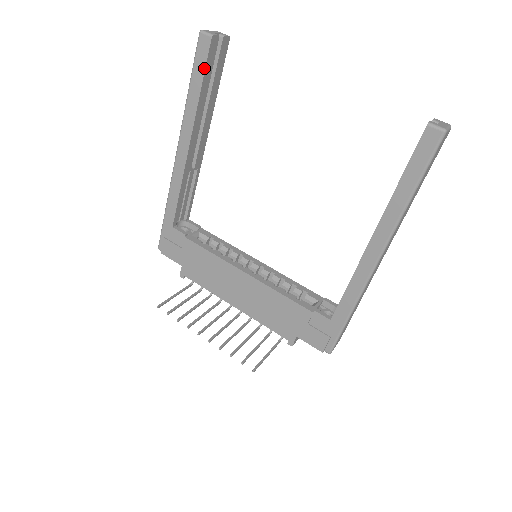
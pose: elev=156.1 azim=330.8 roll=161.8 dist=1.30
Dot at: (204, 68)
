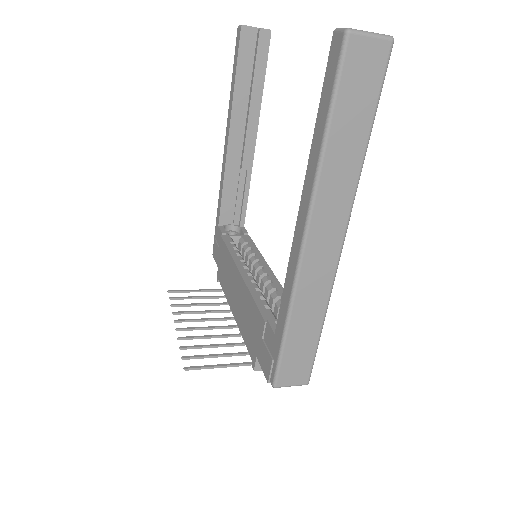
Dot at: (237, 59)
